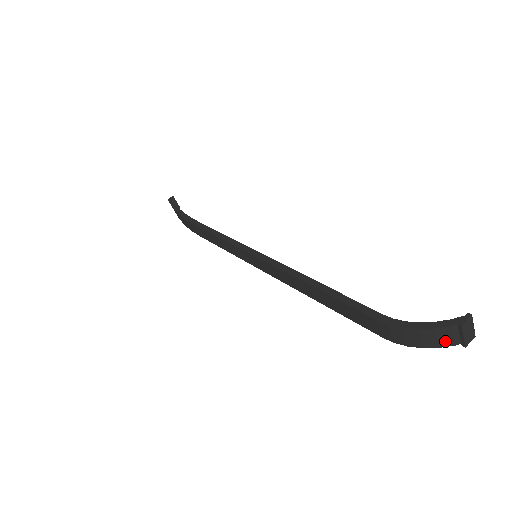
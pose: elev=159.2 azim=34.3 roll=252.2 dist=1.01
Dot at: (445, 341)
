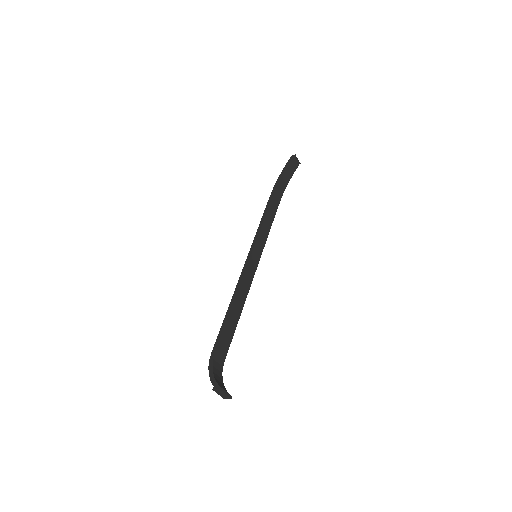
Dot at: occluded
